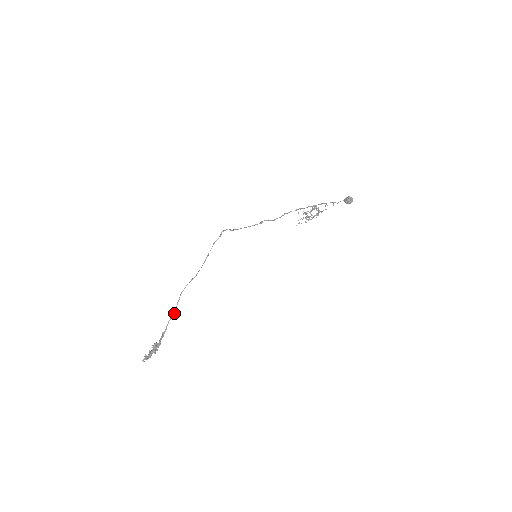
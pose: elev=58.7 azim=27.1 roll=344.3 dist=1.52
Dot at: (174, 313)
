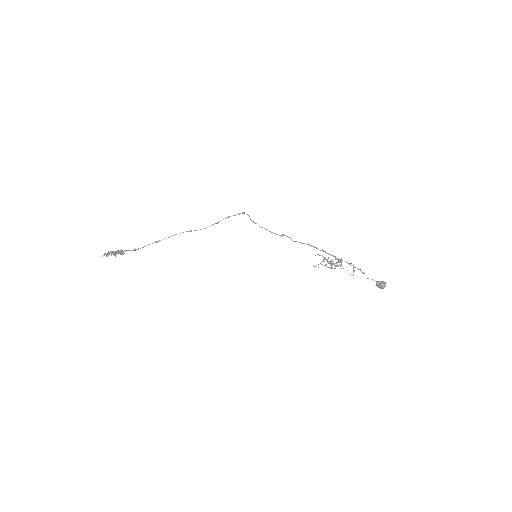
Dot at: (156, 242)
